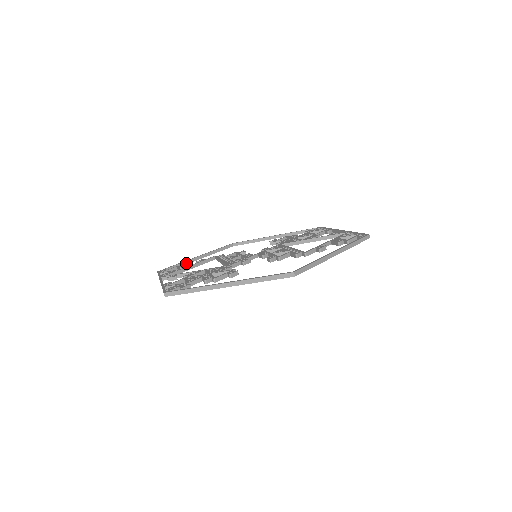
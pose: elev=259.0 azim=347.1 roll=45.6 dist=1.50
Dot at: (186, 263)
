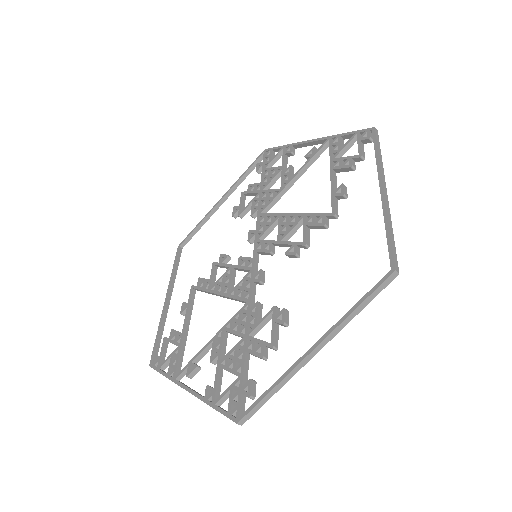
Dot at: (164, 321)
